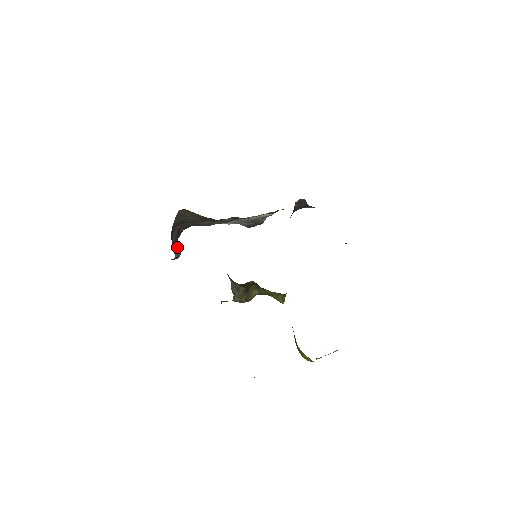
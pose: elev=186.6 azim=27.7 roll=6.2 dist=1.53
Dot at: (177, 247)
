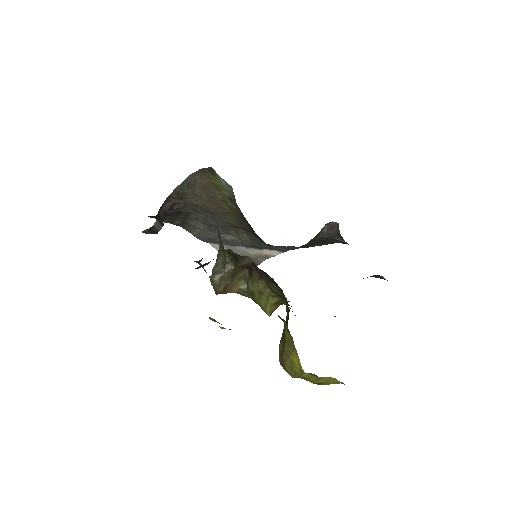
Dot at: (161, 220)
